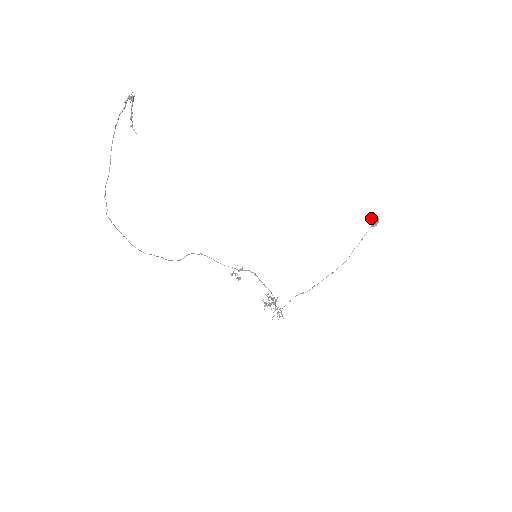
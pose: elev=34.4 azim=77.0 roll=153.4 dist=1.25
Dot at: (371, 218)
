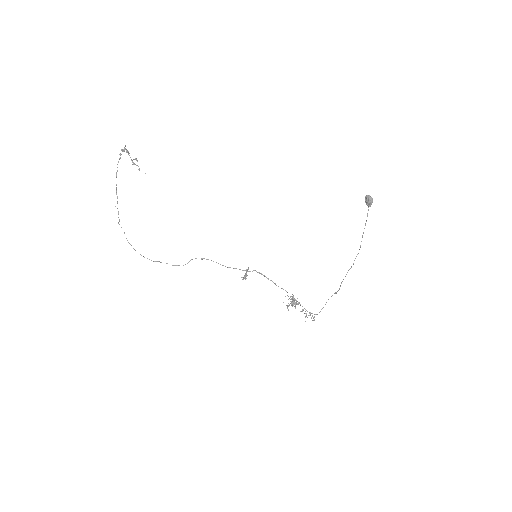
Dot at: (365, 198)
